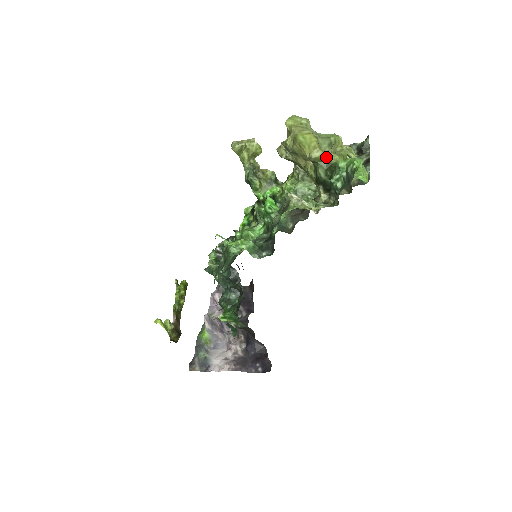
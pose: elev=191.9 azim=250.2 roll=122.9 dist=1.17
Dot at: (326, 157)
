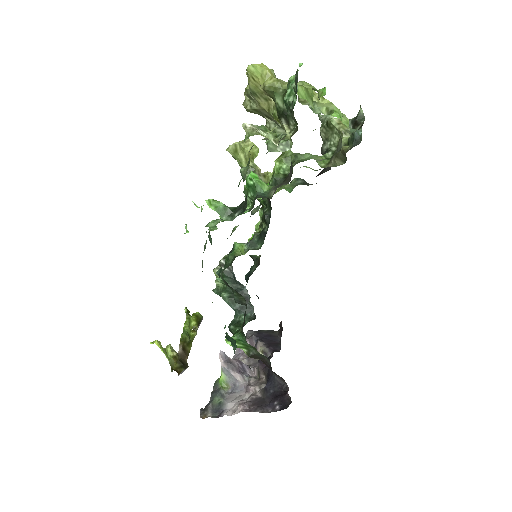
Dot at: (282, 85)
